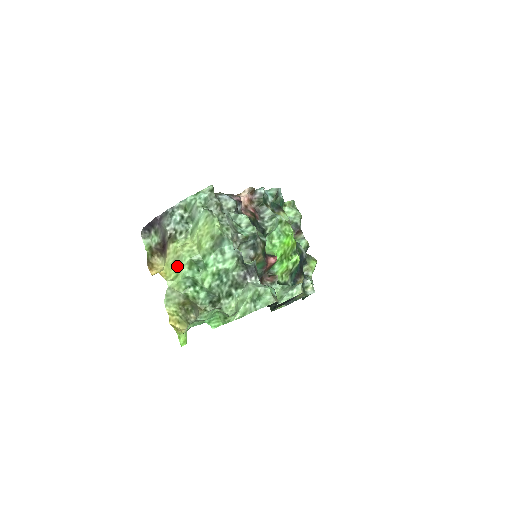
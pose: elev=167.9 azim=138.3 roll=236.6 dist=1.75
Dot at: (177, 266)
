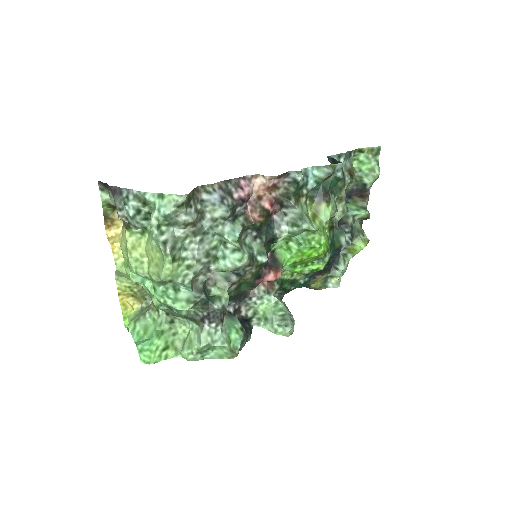
Dot at: occluded
